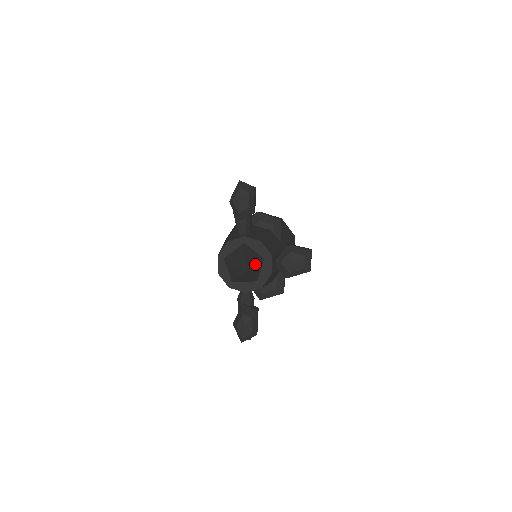
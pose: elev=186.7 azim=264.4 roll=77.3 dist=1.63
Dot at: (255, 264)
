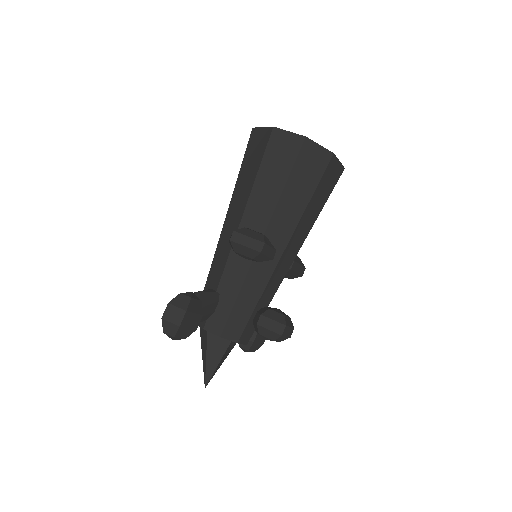
Dot at: (217, 364)
